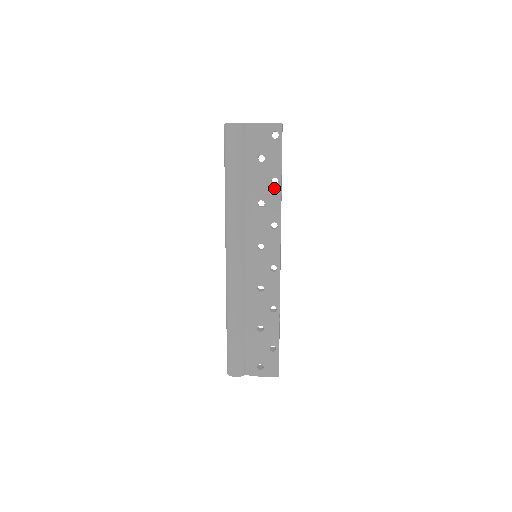
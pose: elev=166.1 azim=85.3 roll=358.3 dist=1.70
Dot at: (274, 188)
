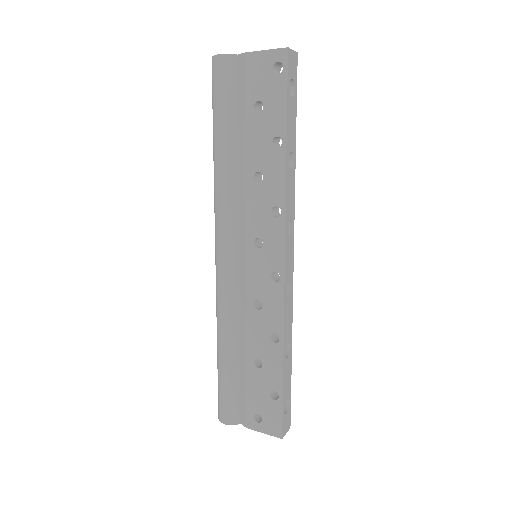
Dot at: (276, 153)
